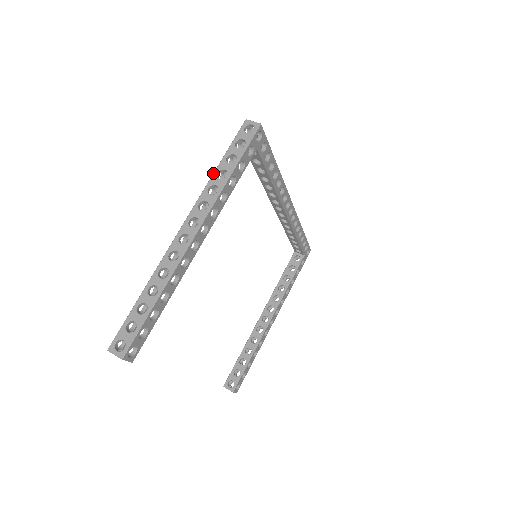
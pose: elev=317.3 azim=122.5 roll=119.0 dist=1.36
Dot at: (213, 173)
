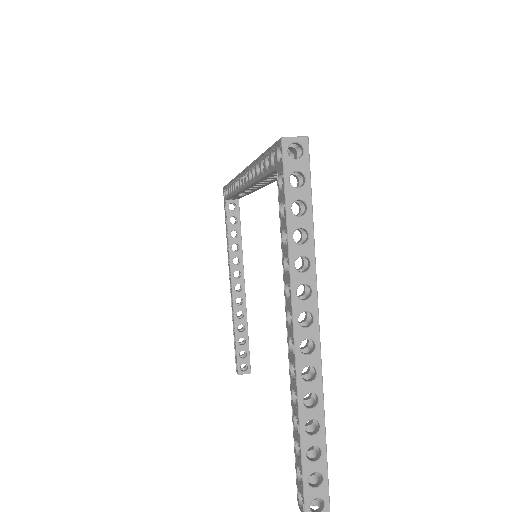
Dot at: (288, 241)
